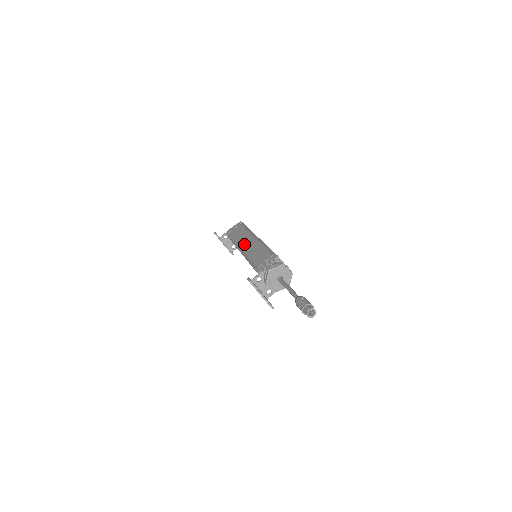
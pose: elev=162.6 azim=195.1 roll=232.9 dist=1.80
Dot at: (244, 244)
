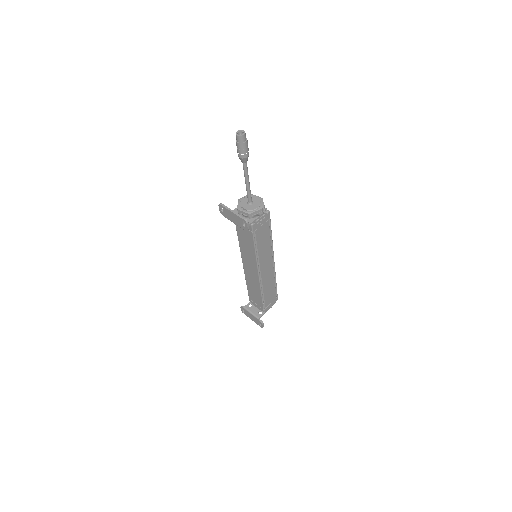
Dot at: occluded
